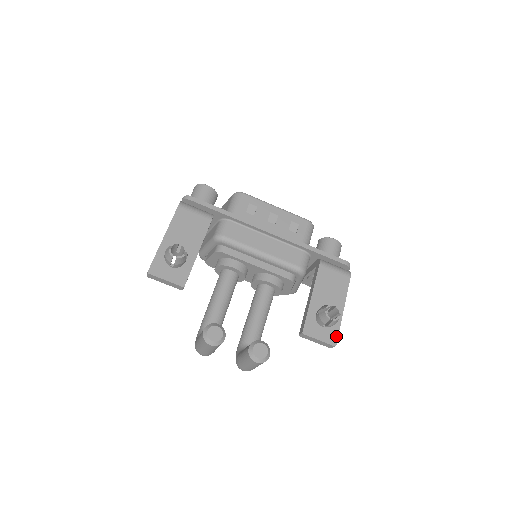
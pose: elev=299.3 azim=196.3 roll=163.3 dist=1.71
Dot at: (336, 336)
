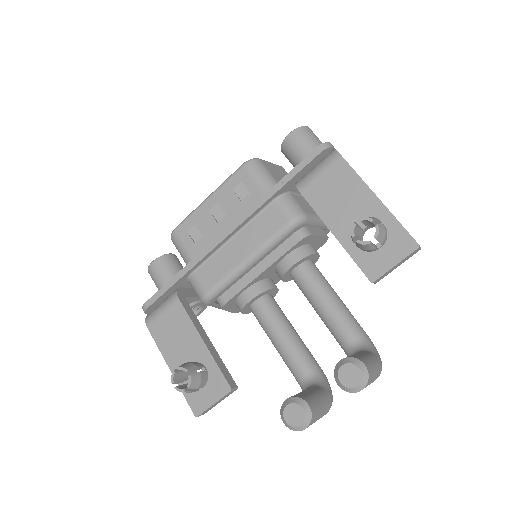
Dot at: (406, 236)
